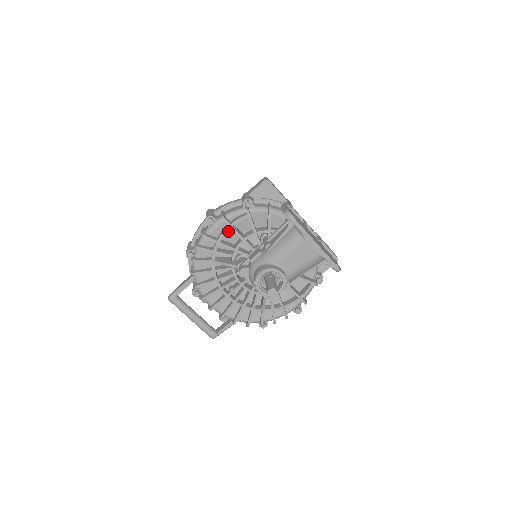
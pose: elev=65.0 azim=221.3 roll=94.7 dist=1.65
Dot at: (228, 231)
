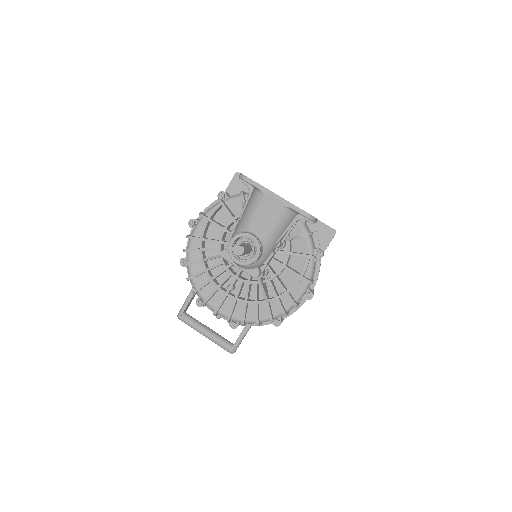
Dot at: (211, 228)
